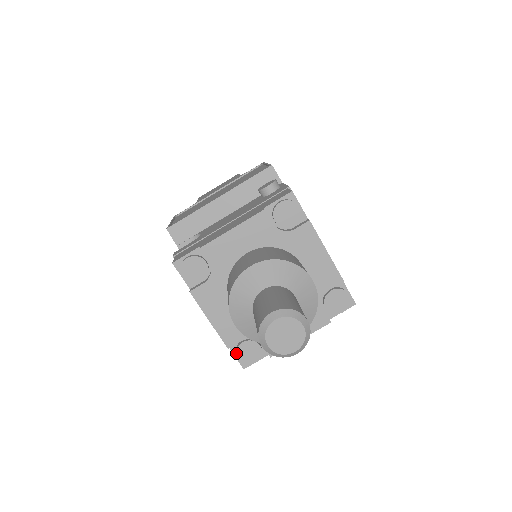
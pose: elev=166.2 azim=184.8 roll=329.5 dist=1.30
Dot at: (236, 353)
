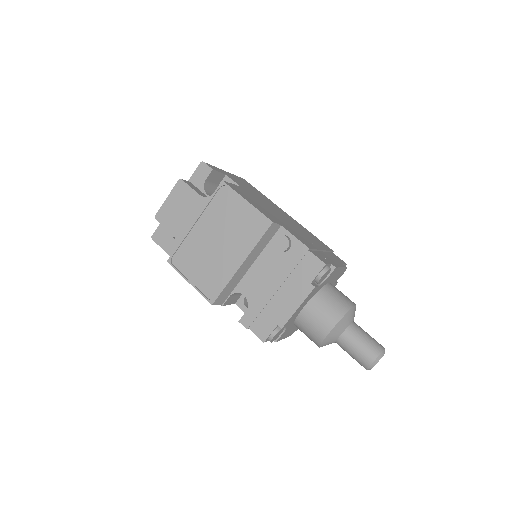
Dot at: occluded
